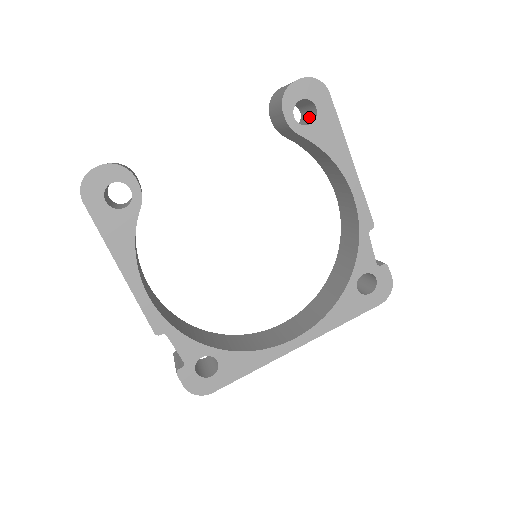
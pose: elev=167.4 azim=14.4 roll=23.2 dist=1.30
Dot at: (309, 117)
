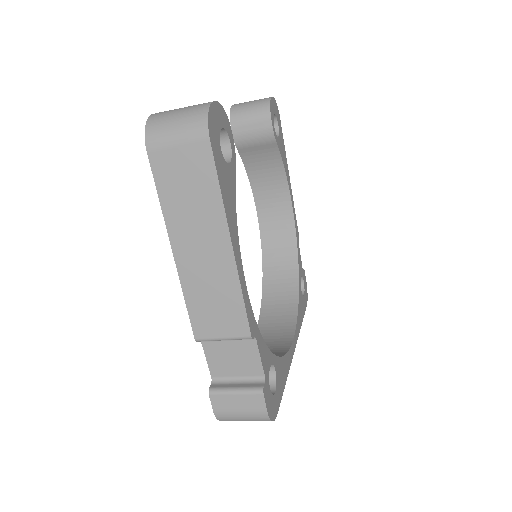
Dot at: occluded
